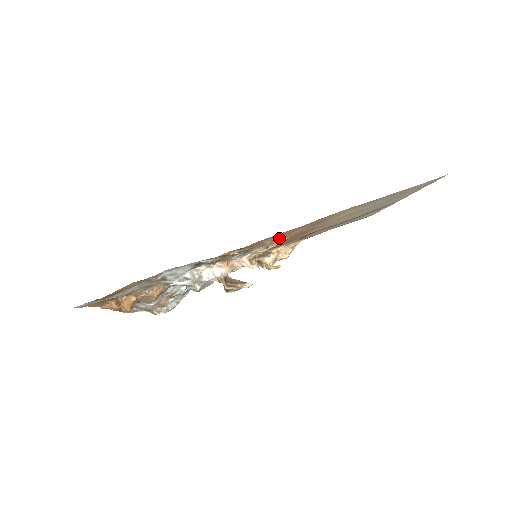
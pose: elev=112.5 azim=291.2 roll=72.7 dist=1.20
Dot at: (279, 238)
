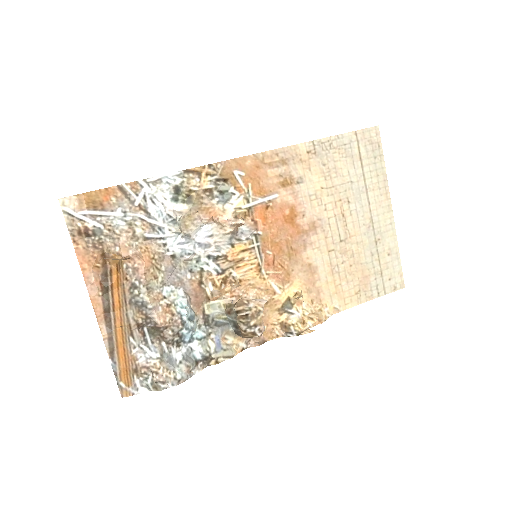
Dot at: (251, 180)
